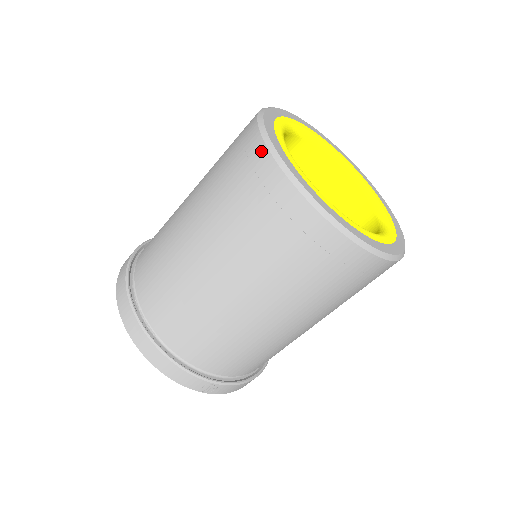
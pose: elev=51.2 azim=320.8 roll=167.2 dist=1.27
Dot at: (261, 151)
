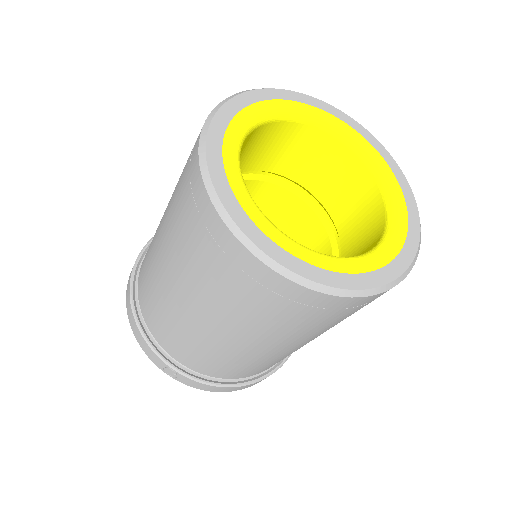
Dot at: occluded
